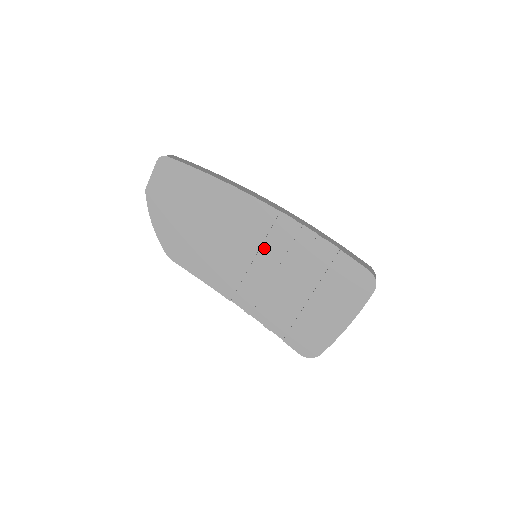
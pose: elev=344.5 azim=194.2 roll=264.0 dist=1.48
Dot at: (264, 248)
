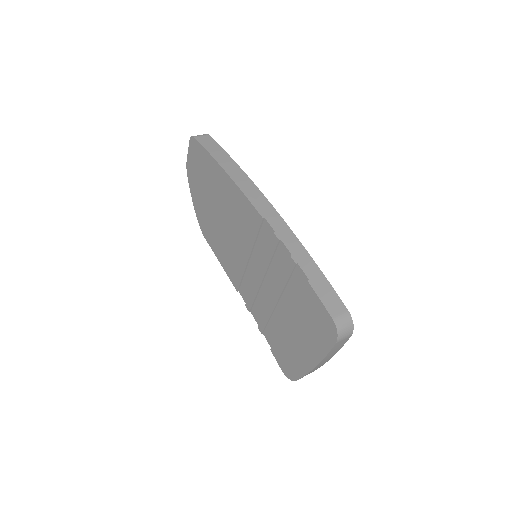
Dot at: (256, 251)
